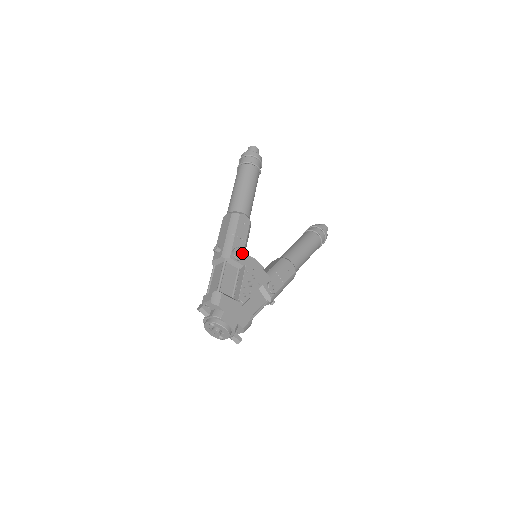
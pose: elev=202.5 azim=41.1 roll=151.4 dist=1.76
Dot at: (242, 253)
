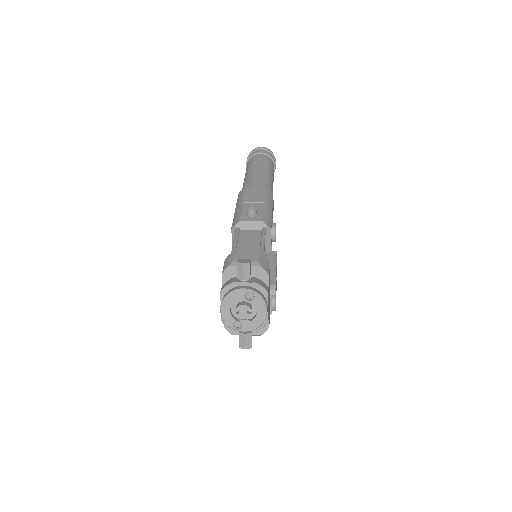
Dot at: occluded
